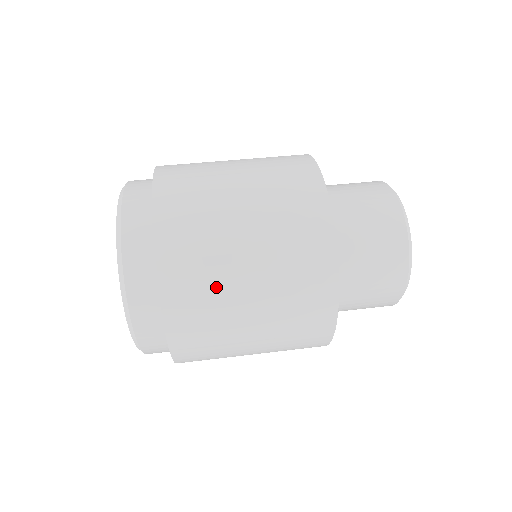
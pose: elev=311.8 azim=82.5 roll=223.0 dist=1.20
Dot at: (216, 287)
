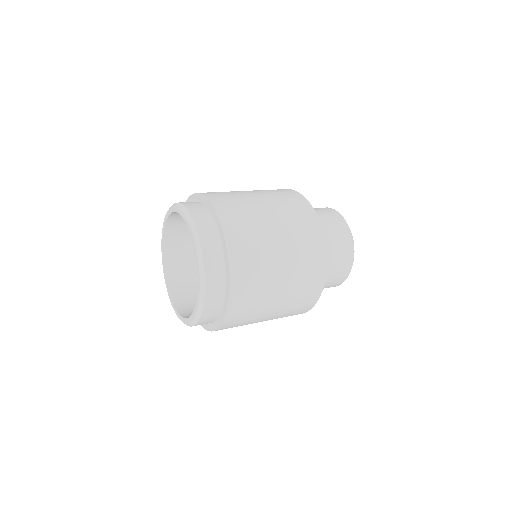
Dot at: (243, 201)
